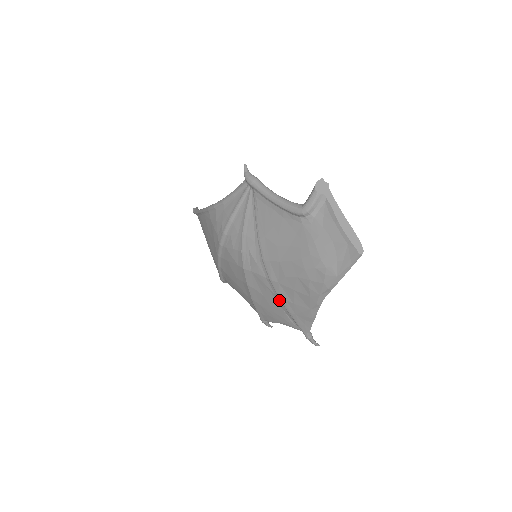
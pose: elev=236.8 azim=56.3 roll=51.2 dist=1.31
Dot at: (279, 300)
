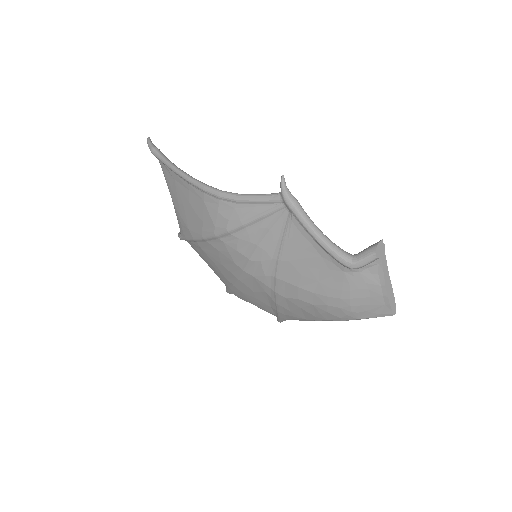
Dot at: (273, 303)
